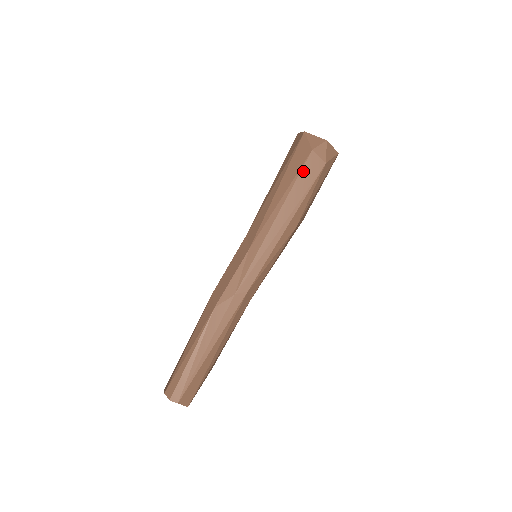
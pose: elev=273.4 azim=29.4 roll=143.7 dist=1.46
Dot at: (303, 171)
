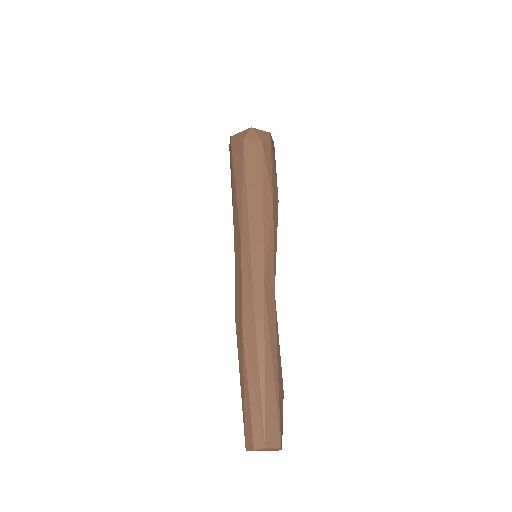
Dot at: (246, 158)
